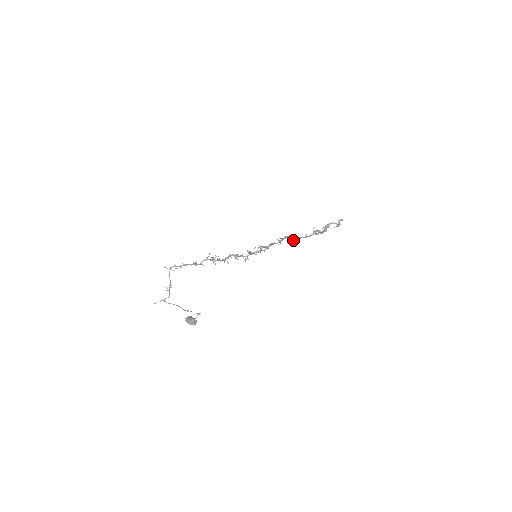
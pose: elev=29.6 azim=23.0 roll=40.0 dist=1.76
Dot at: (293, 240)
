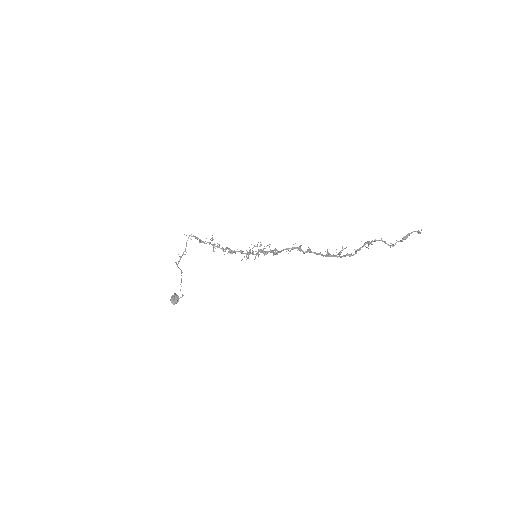
Dot at: (307, 250)
